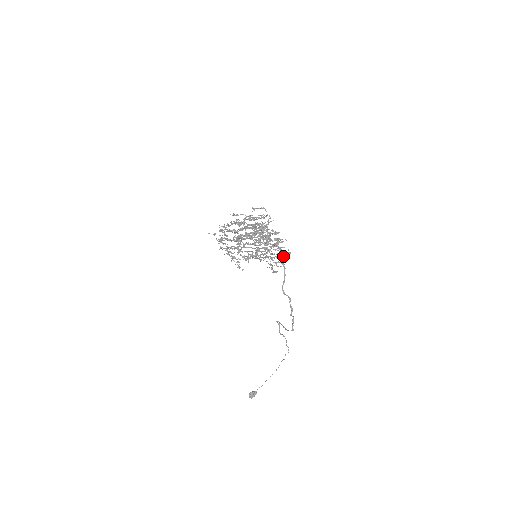
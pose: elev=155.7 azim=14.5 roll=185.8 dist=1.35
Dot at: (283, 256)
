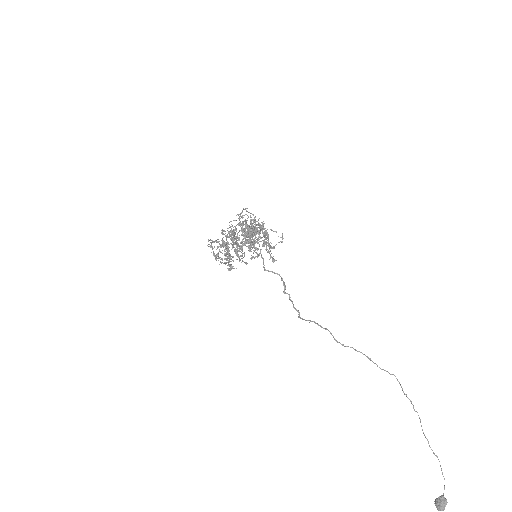
Dot at: (266, 238)
